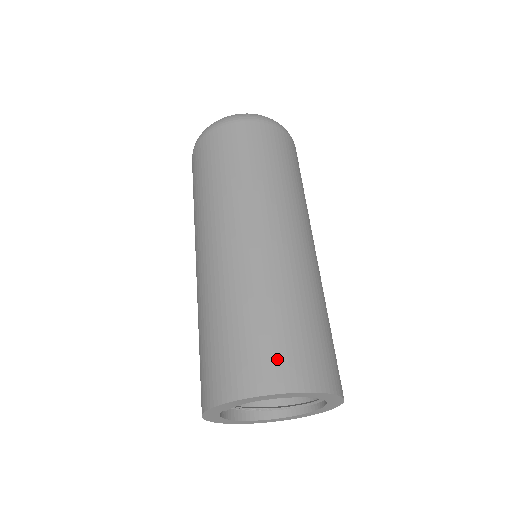
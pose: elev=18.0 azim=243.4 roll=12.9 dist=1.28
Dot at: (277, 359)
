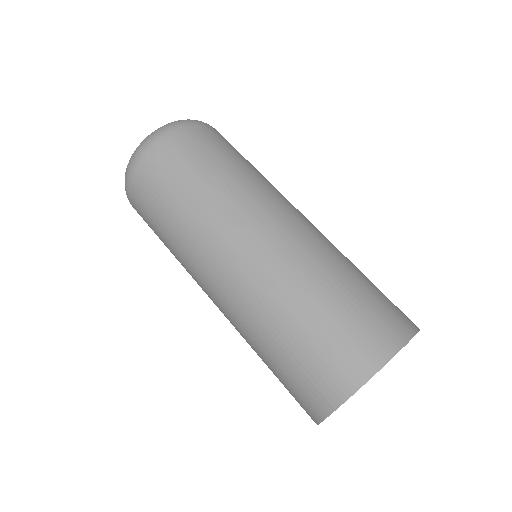
Dot at: (394, 309)
